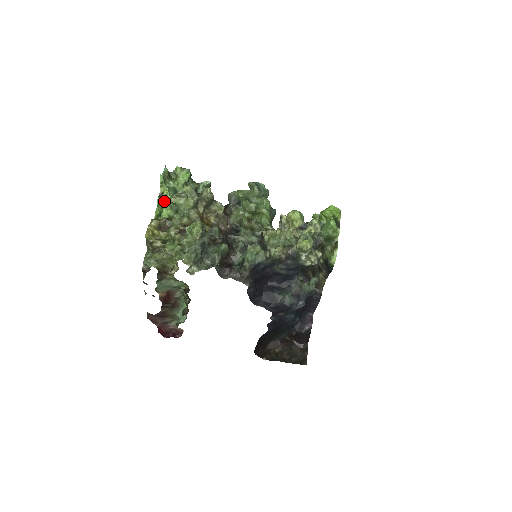
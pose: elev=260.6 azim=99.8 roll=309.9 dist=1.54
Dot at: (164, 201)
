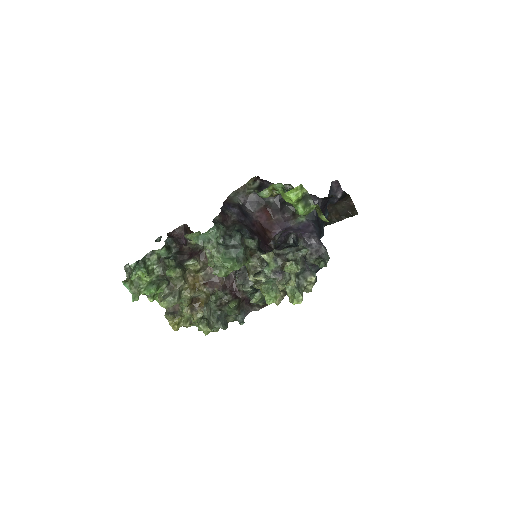
Dot at: occluded
